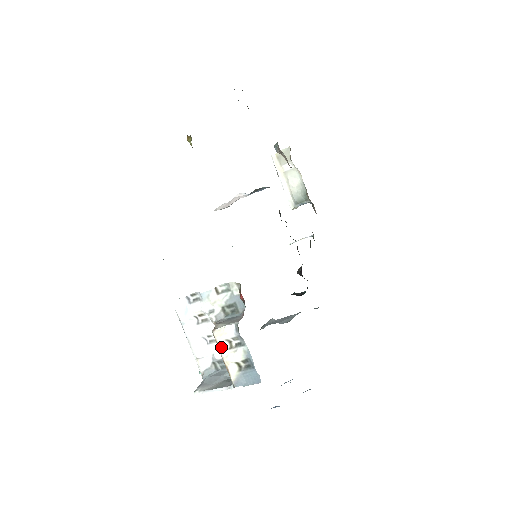
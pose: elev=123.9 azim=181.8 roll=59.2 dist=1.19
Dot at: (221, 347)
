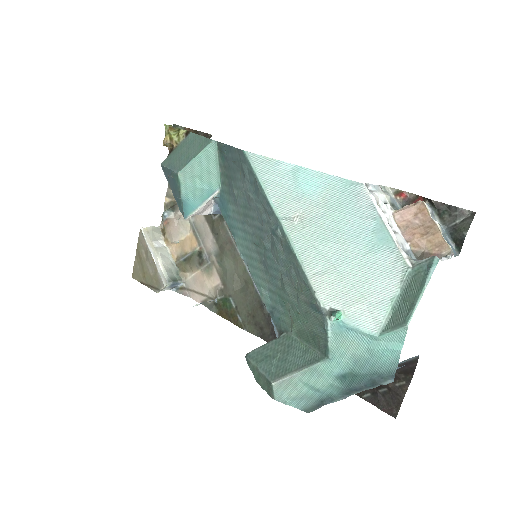
Dot at: occluded
